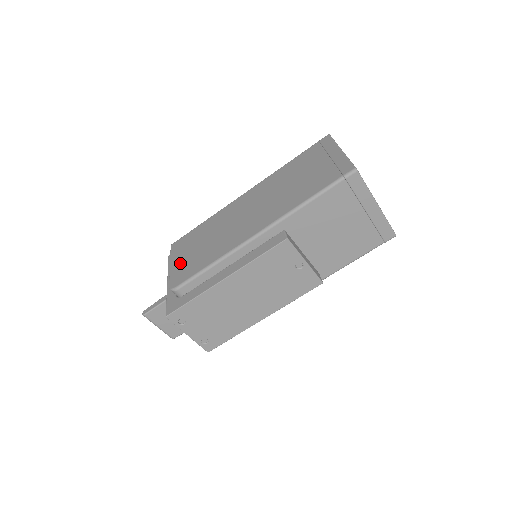
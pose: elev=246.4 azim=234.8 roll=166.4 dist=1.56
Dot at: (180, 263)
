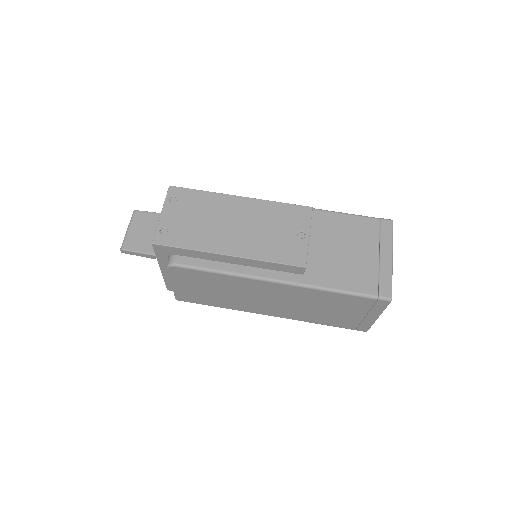
Dot at: occluded
